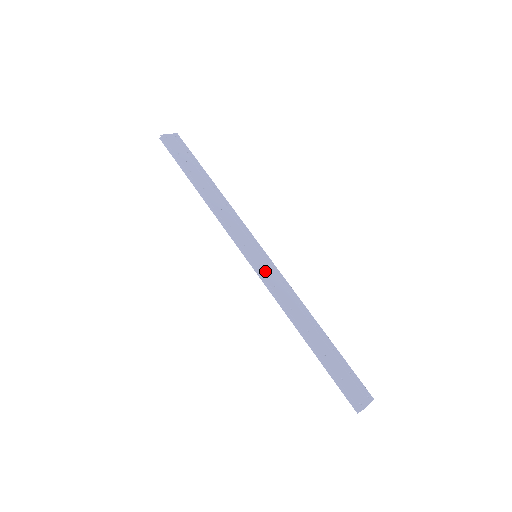
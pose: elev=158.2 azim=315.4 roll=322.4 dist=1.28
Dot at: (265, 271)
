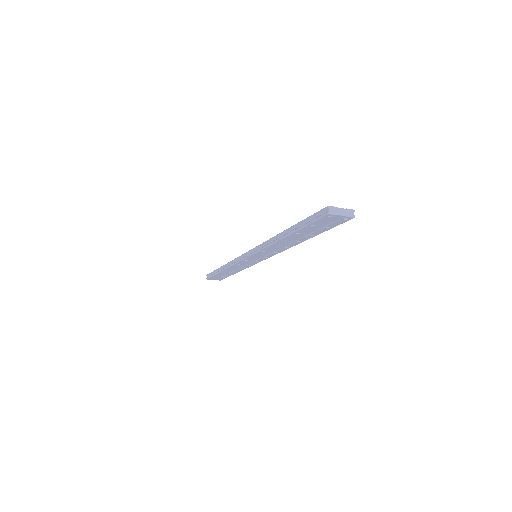
Dot at: occluded
